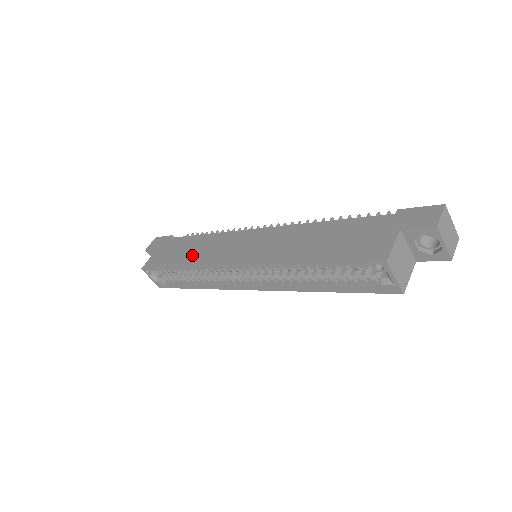
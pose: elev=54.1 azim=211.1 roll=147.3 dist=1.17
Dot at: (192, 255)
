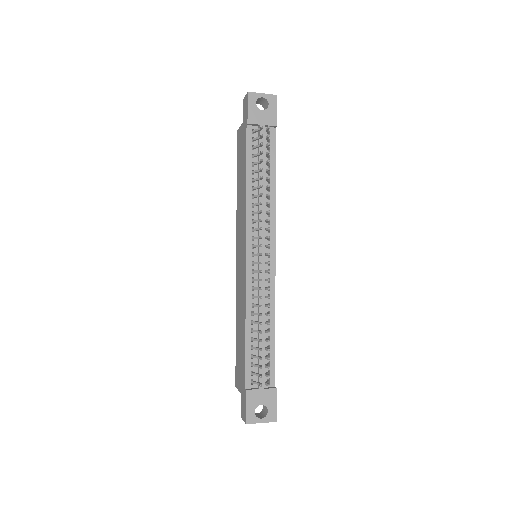
Dot at: (239, 194)
